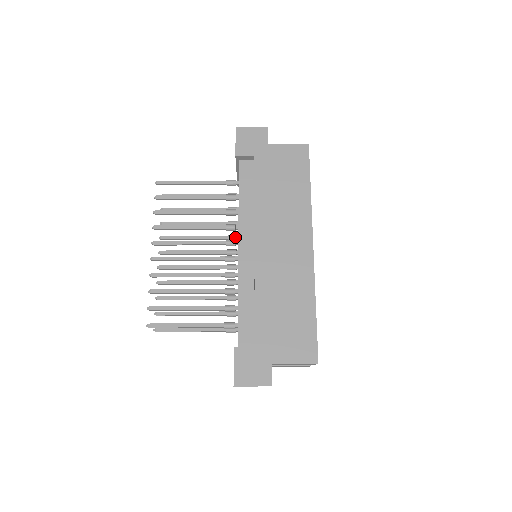
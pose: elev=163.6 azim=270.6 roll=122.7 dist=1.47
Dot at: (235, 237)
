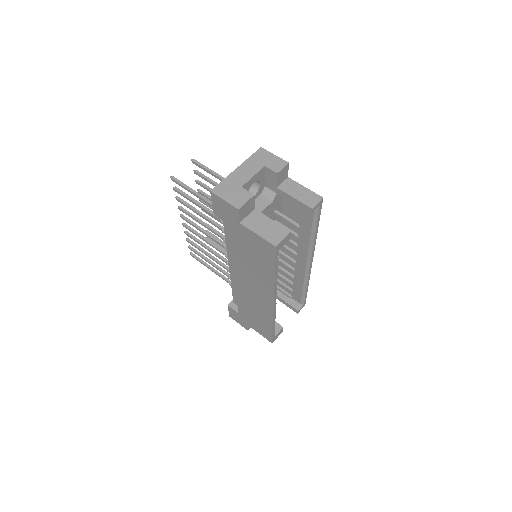
Dot at: occluded
